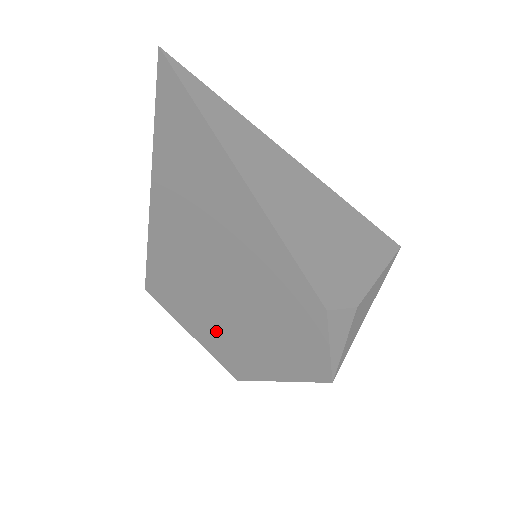
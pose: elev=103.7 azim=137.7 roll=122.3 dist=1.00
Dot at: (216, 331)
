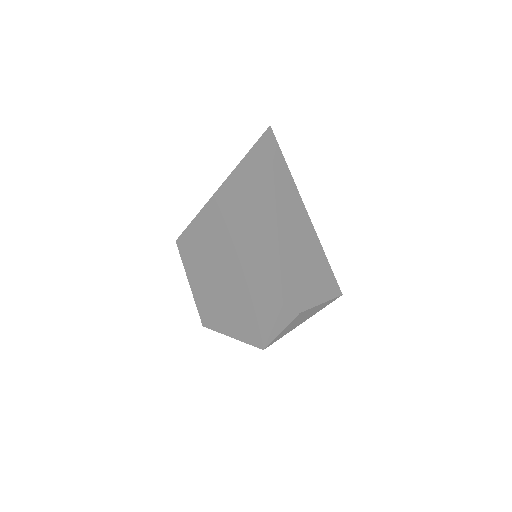
Dot at: (208, 288)
